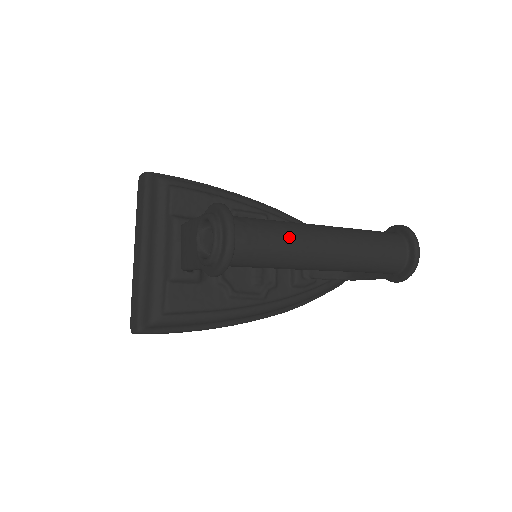
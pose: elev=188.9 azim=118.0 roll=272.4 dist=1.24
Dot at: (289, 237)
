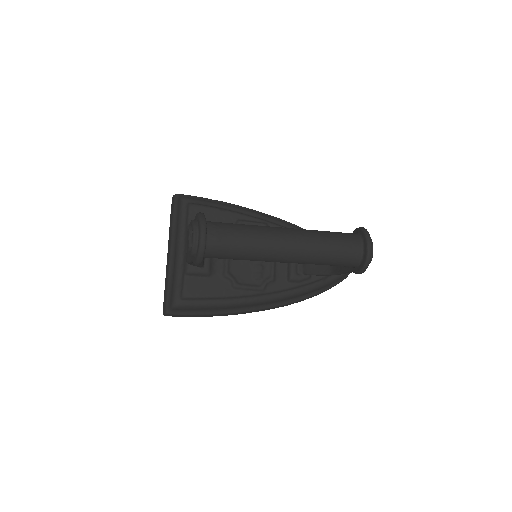
Dot at: (252, 236)
